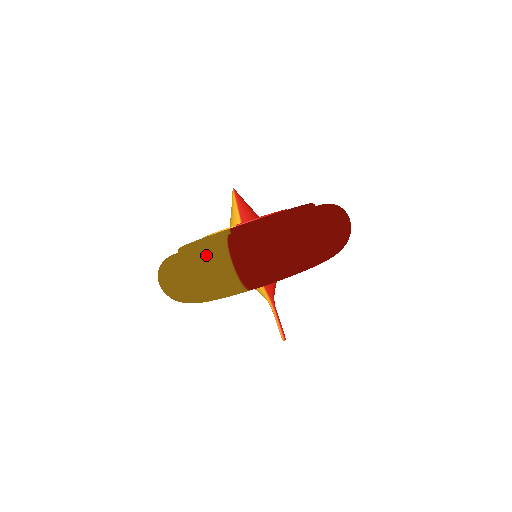
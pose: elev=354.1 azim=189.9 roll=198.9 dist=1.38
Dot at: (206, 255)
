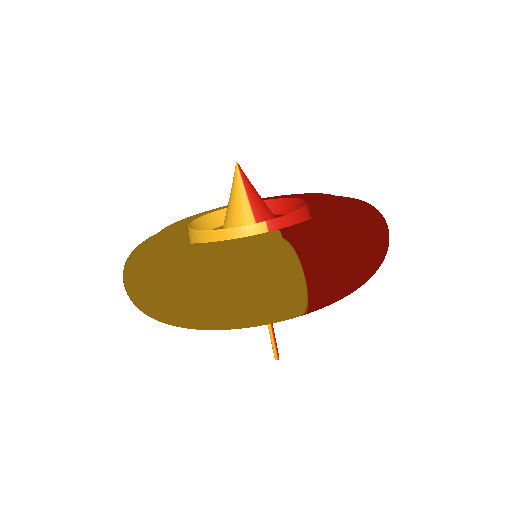
Dot at: (266, 272)
